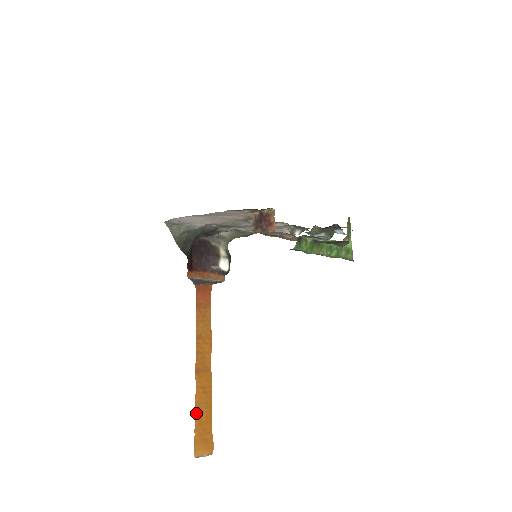
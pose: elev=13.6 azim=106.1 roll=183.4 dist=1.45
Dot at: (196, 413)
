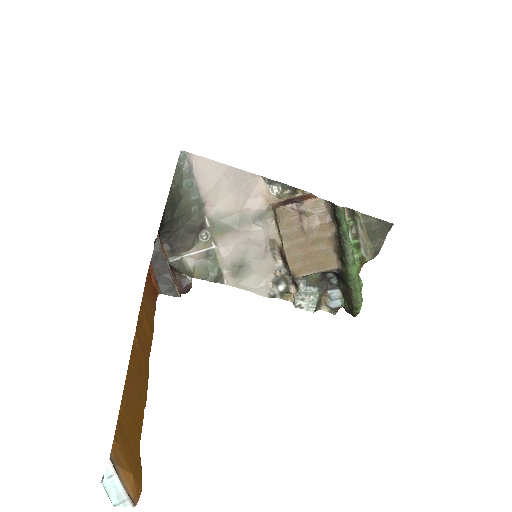
Dot at: (127, 381)
